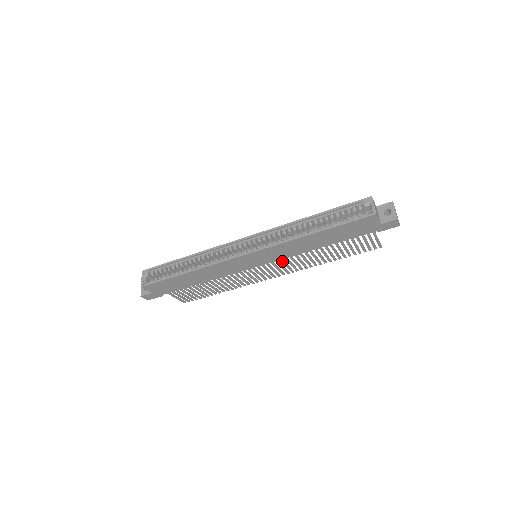
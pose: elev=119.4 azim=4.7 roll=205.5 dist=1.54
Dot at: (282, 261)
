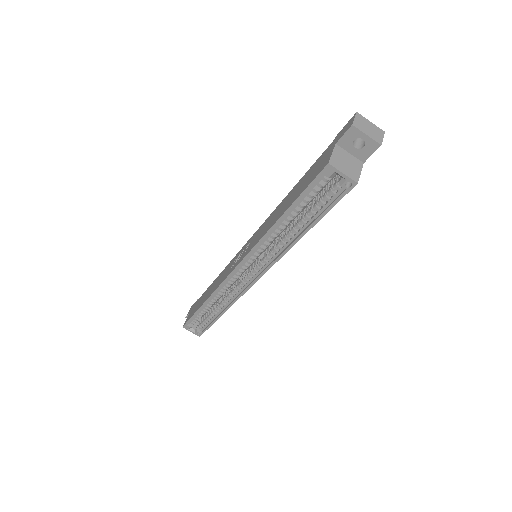
Dot at: occluded
